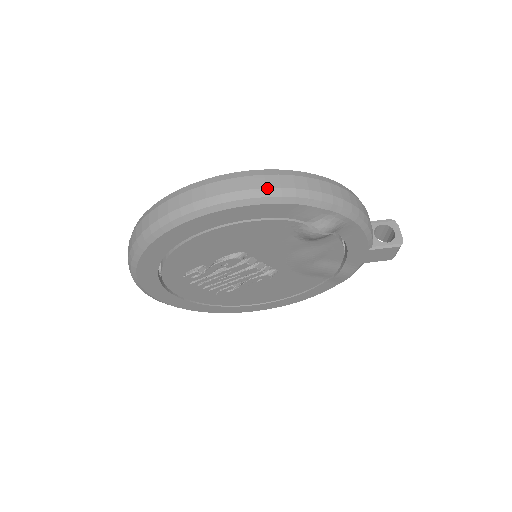
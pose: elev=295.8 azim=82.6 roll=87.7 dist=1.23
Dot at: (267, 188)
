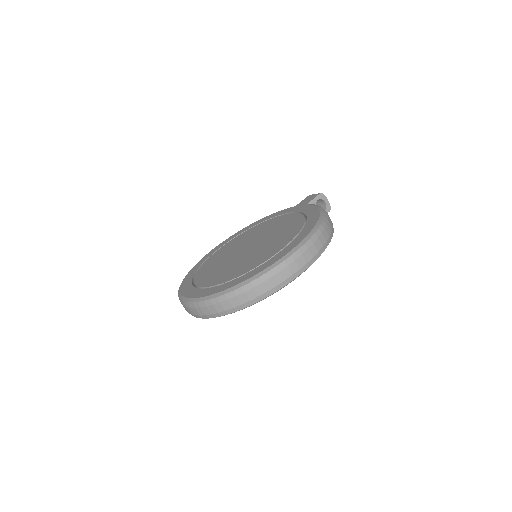
Dot at: (313, 257)
